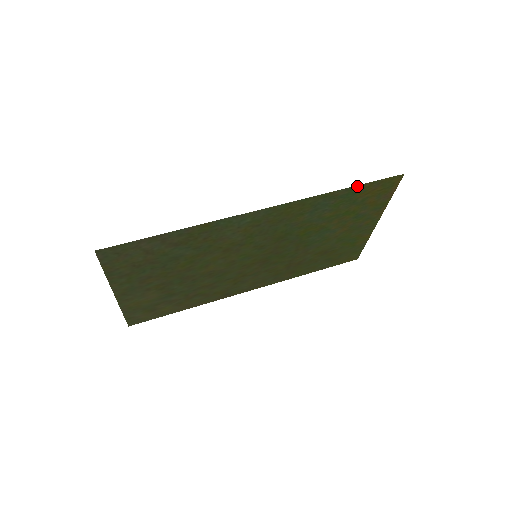
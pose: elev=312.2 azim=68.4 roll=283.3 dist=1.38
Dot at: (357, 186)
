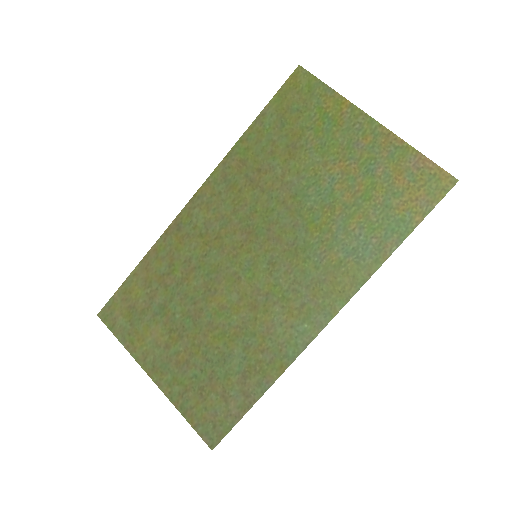
Dot at: (410, 232)
